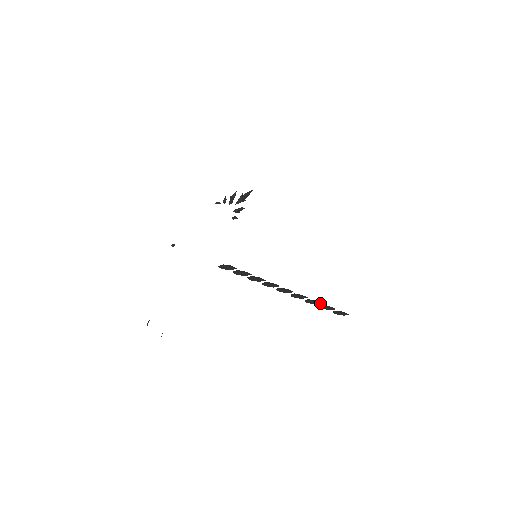
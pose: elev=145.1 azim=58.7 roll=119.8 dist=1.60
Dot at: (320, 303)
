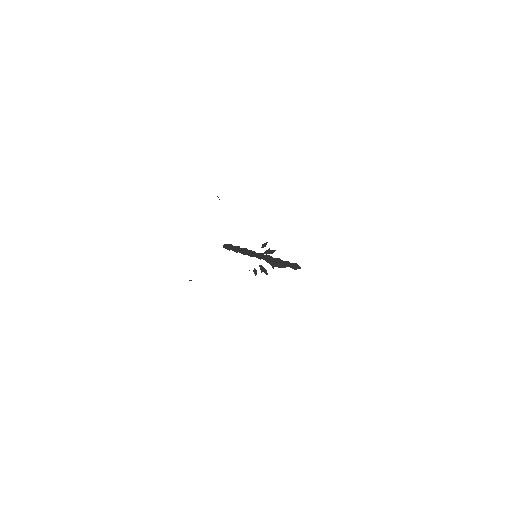
Dot at: occluded
